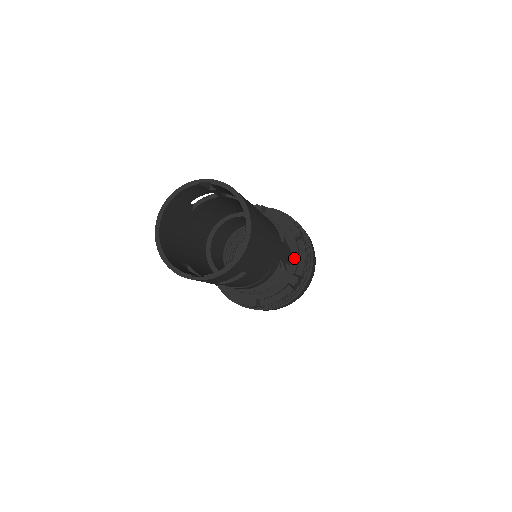
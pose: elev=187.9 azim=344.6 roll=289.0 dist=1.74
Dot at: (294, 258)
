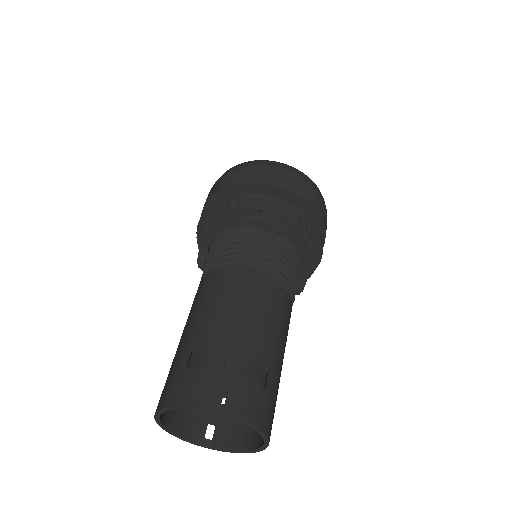
Dot at: (302, 273)
